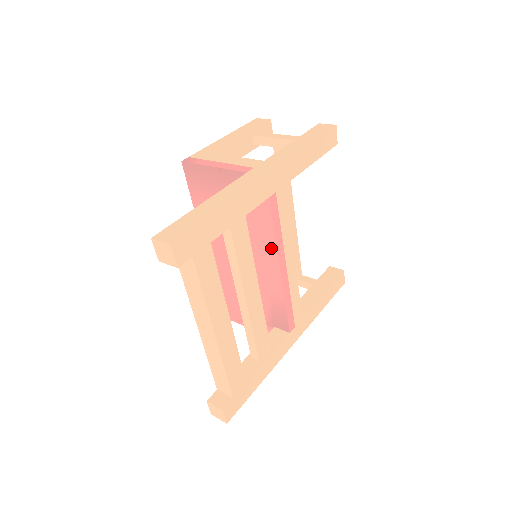
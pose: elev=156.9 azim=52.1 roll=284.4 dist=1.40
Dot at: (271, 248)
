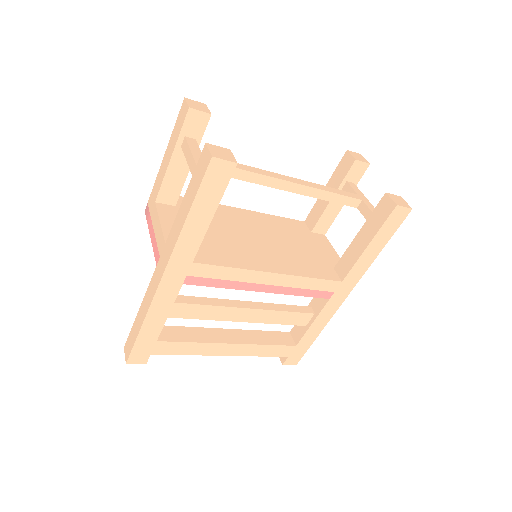
Dot at: occluded
